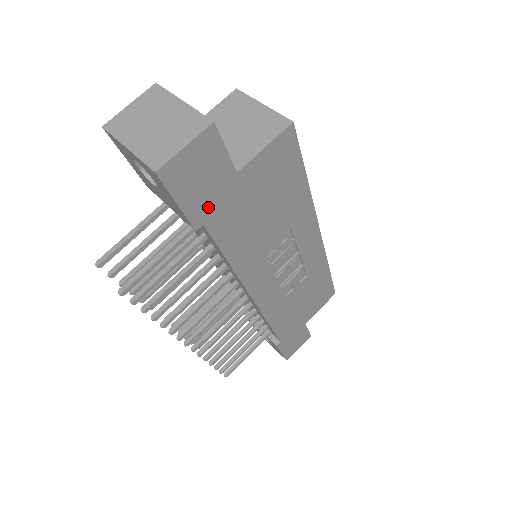
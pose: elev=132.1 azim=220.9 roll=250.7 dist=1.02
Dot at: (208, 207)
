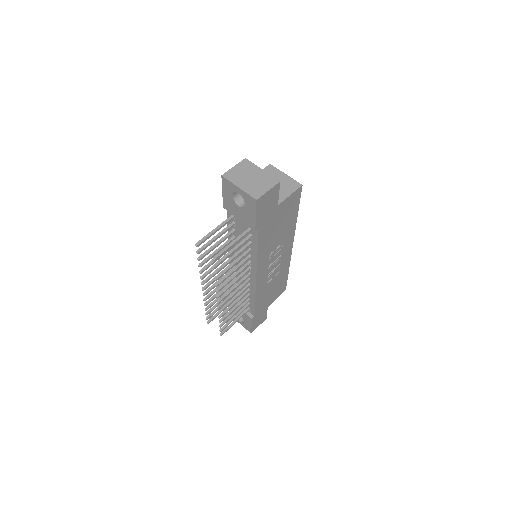
Dot at: (263, 220)
